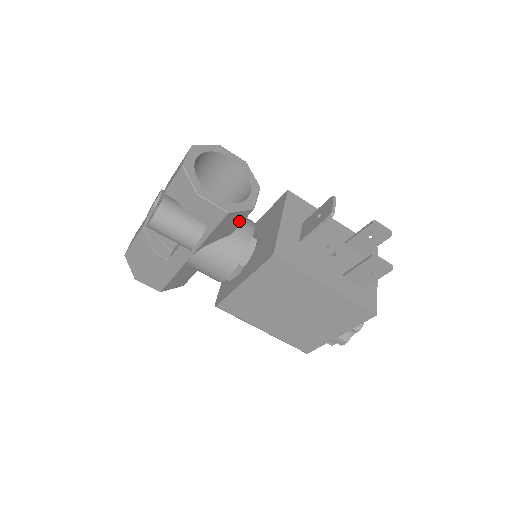
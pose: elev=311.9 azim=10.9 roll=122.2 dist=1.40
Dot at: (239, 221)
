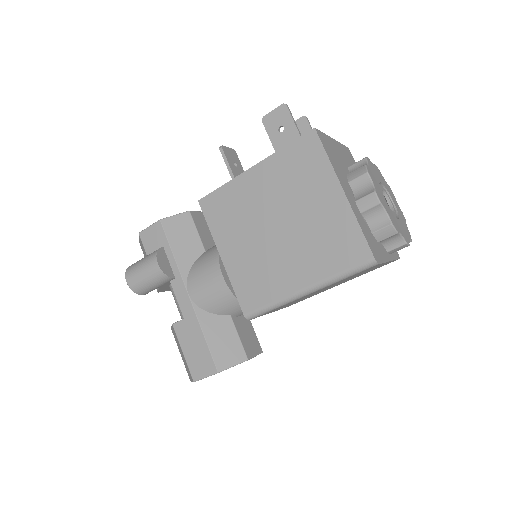
Dot at: (191, 230)
